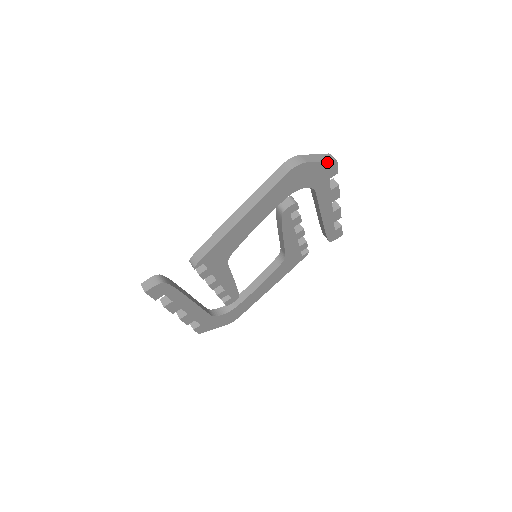
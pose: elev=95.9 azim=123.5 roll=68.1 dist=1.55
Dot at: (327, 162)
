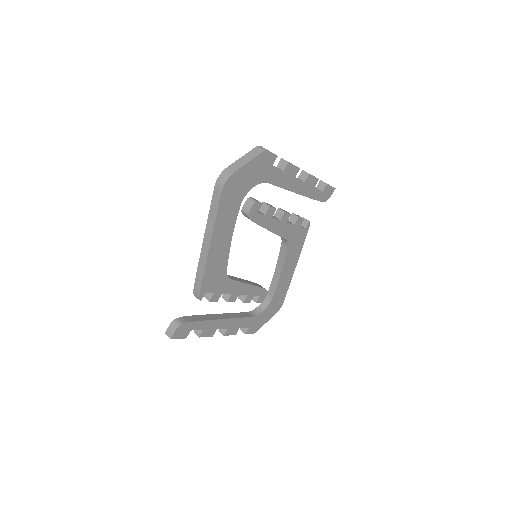
Dot at: (256, 158)
